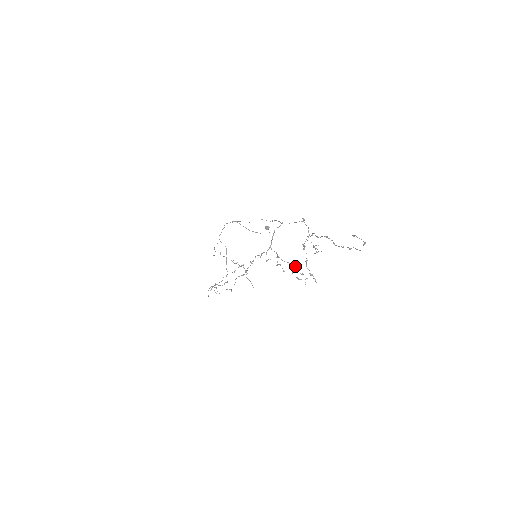
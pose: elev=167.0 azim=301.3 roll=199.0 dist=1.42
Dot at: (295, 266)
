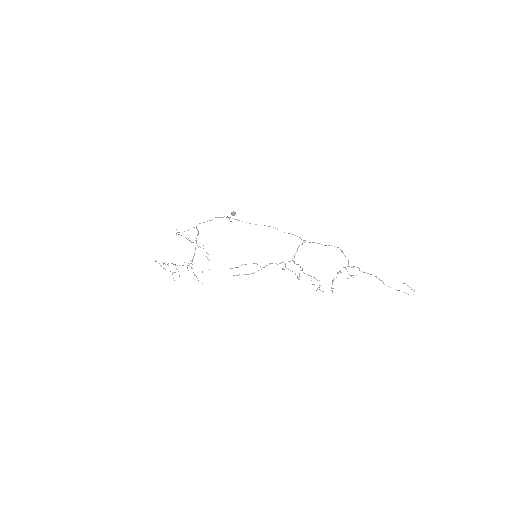
Dot at: occluded
